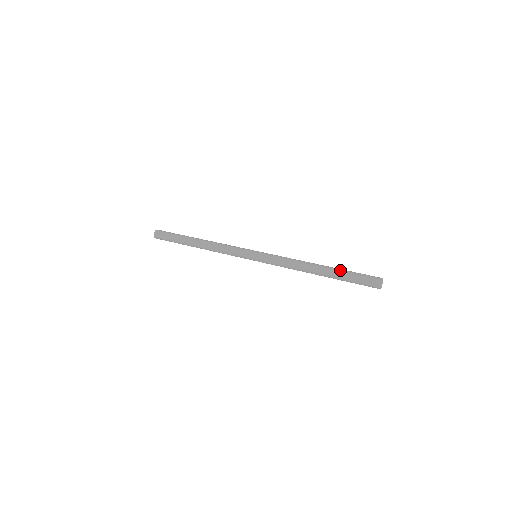
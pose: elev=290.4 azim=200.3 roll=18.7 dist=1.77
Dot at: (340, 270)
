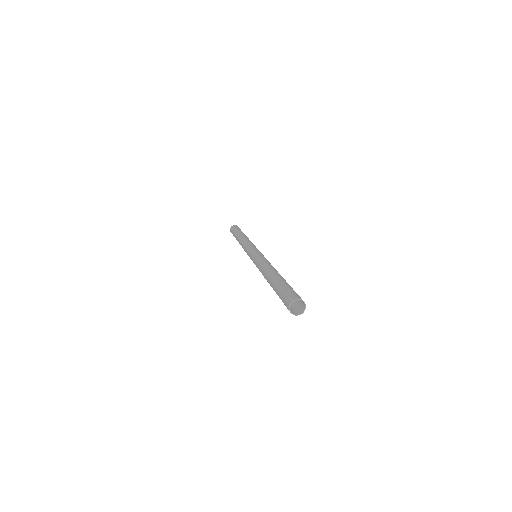
Dot at: (280, 280)
